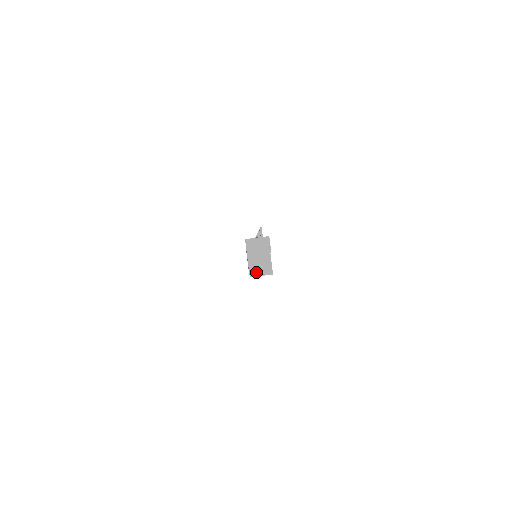
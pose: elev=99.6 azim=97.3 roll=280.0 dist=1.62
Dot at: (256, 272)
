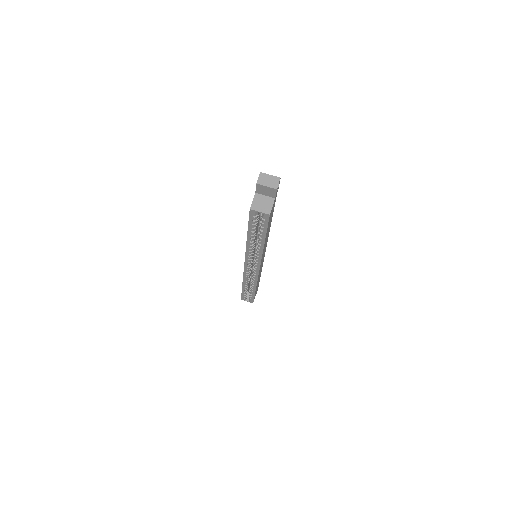
Dot at: (257, 207)
